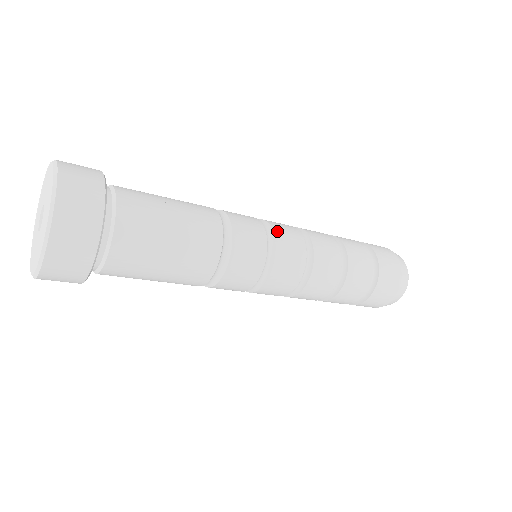
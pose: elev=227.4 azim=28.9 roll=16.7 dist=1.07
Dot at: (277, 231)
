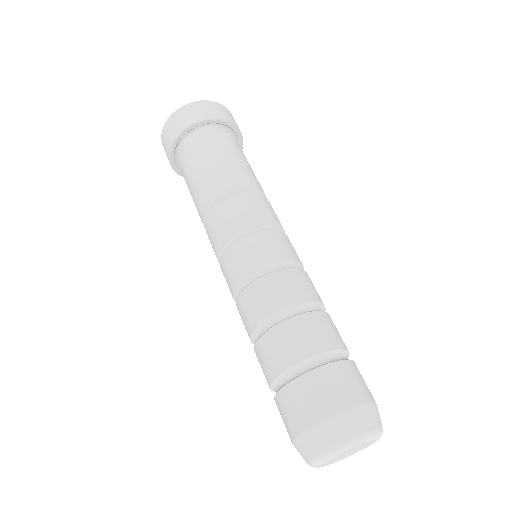
Dot at: occluded
